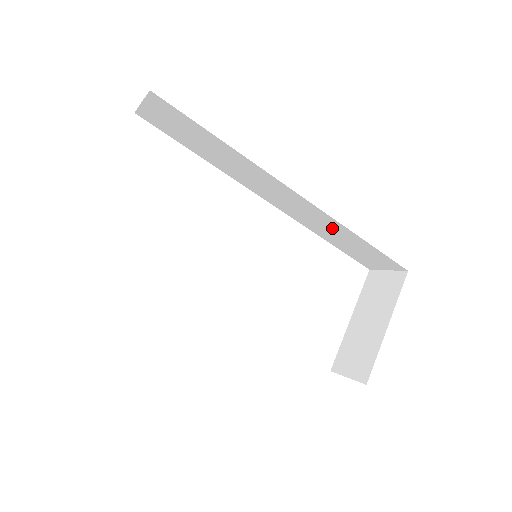
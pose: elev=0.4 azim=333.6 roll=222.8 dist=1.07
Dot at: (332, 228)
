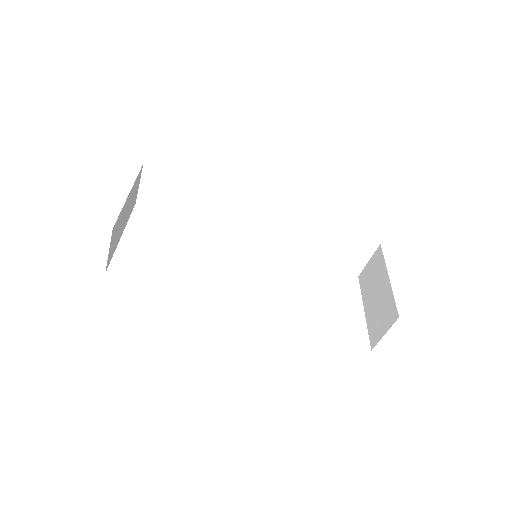
Dot at: (306, 233)
